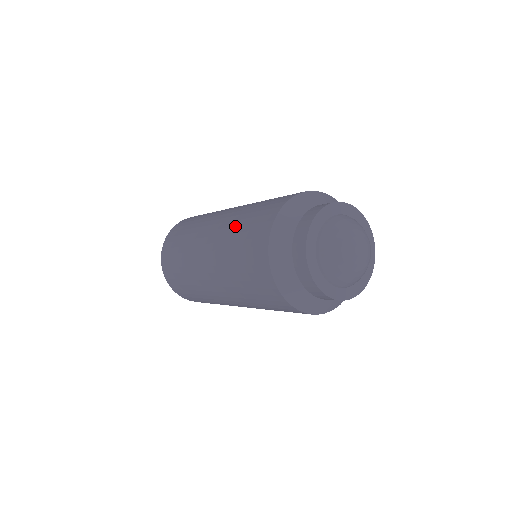
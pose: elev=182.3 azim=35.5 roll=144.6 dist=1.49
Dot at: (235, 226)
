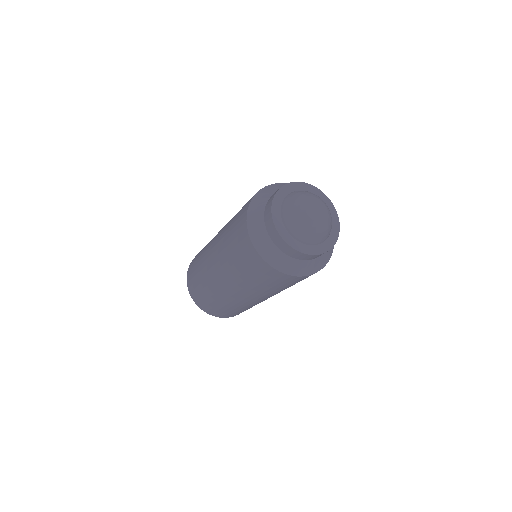
Dot at: occluded
